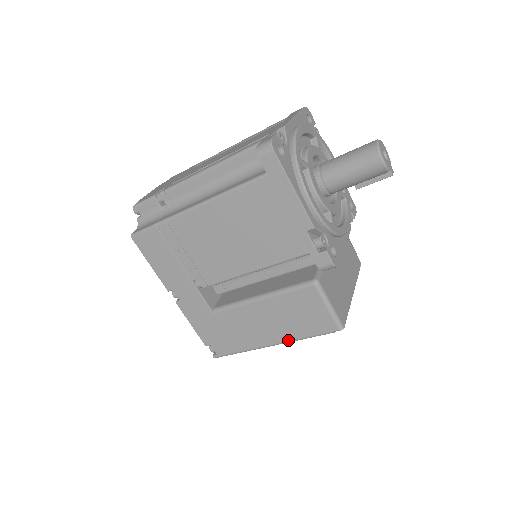
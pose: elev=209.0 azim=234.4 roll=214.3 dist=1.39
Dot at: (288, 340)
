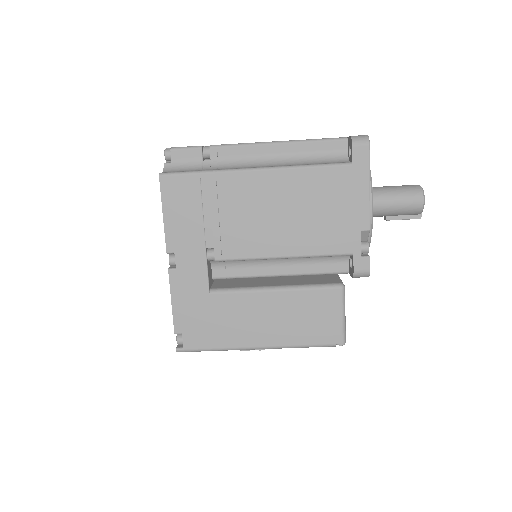
Dot at: (282, 345)
